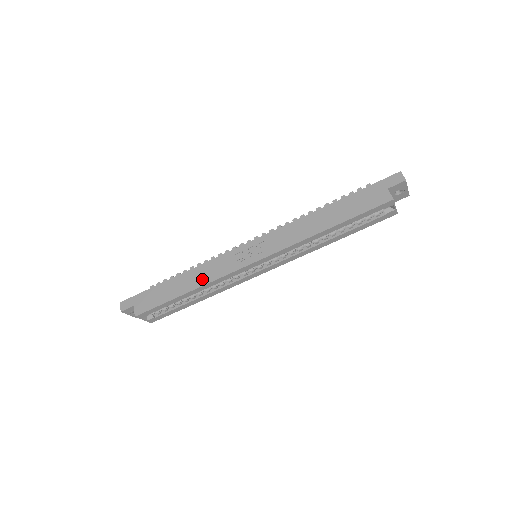
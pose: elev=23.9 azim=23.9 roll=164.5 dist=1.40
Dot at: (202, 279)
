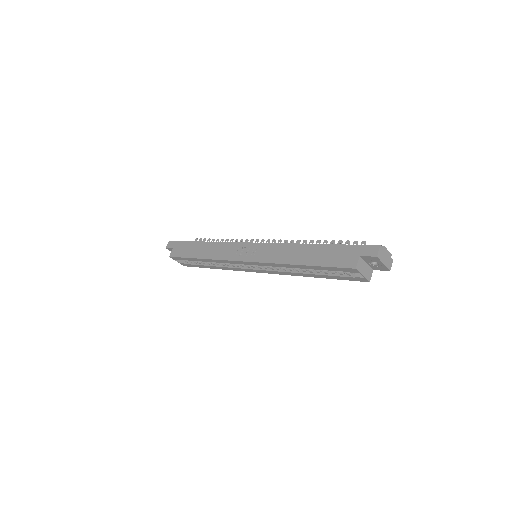
Dot at: (212, 254)
